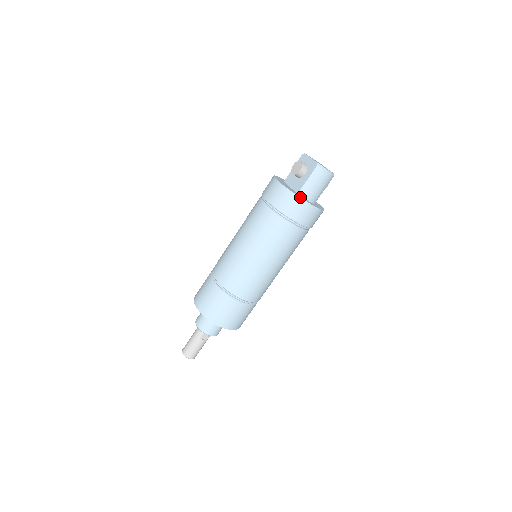
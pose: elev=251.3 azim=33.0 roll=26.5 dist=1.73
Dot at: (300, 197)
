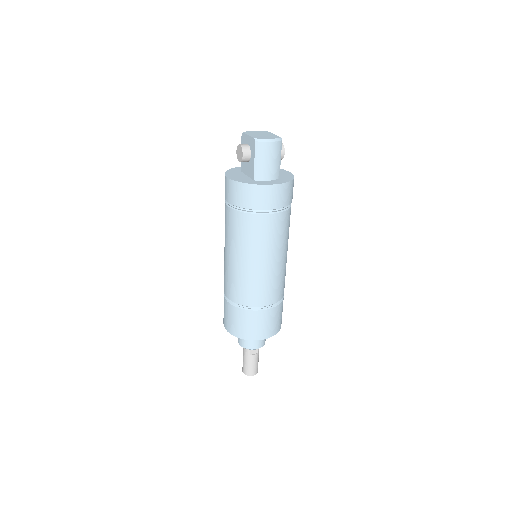
Dot at: (255, 184)
